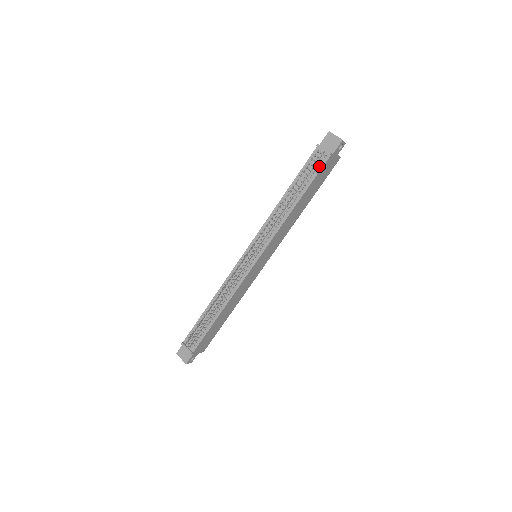
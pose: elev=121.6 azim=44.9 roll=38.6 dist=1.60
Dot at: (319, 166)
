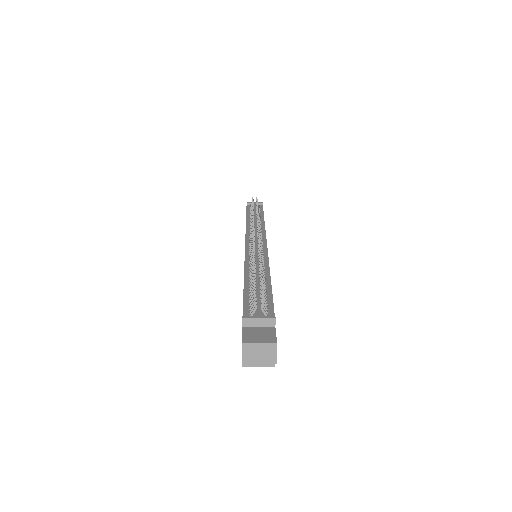
Dot at: (260, 208)
